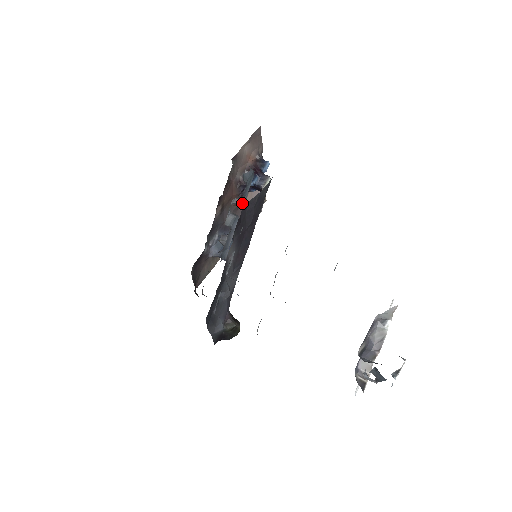
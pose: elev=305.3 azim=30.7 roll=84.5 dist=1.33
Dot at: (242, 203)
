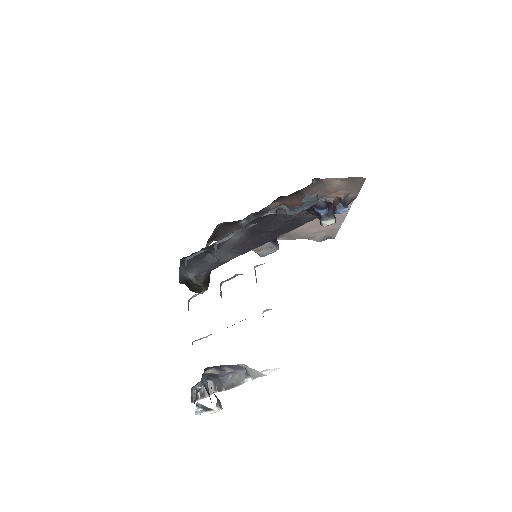
Dot at: (289, 214)
